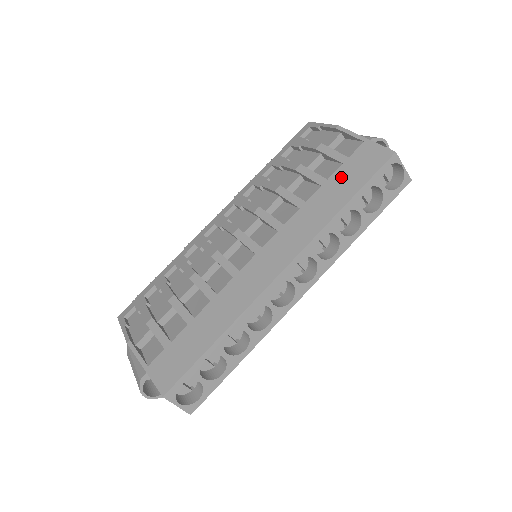
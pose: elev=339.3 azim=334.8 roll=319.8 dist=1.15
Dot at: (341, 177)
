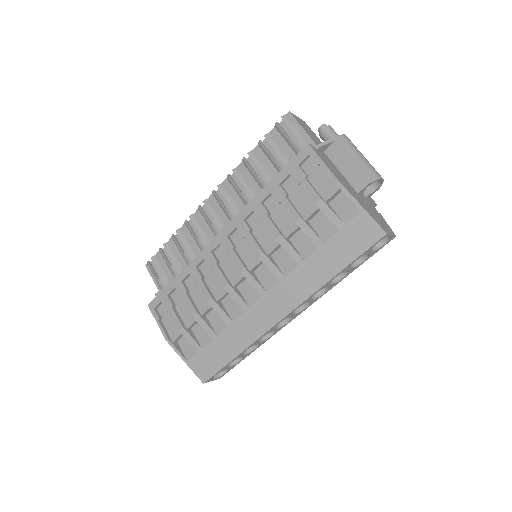
Dot at: (336, 245)
